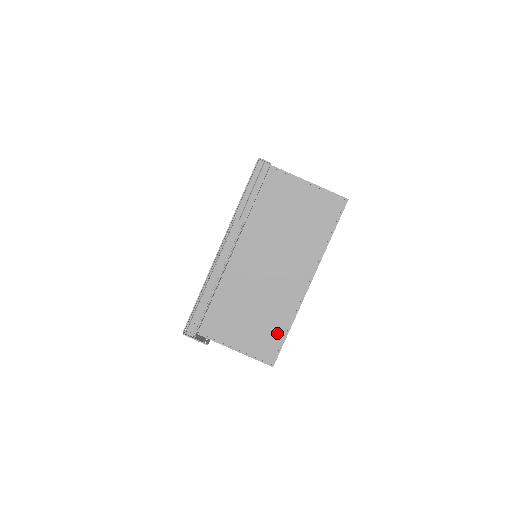
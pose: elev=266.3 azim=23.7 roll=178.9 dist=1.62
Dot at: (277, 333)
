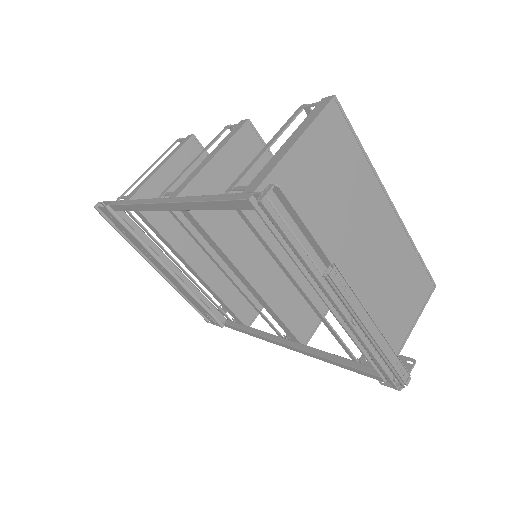
Dot at: (416, 268)
